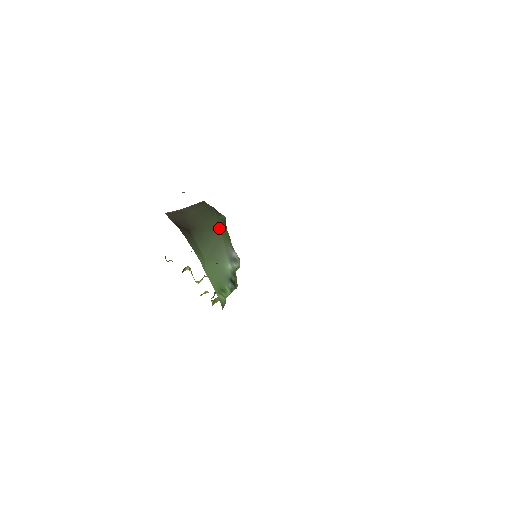
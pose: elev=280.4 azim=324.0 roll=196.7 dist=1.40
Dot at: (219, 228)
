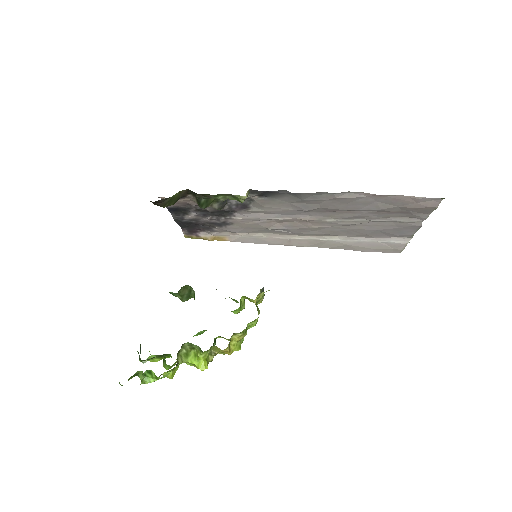
Dot at: occluded
